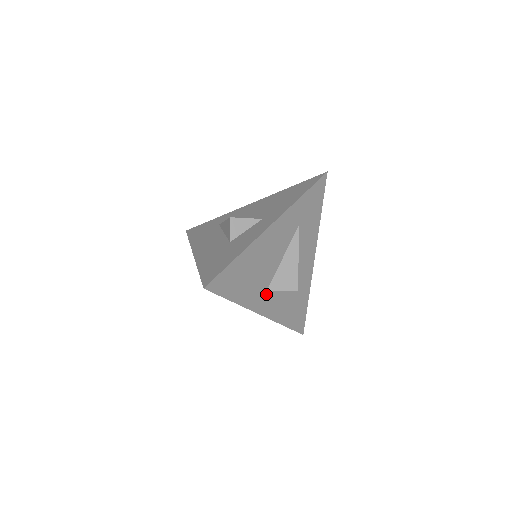
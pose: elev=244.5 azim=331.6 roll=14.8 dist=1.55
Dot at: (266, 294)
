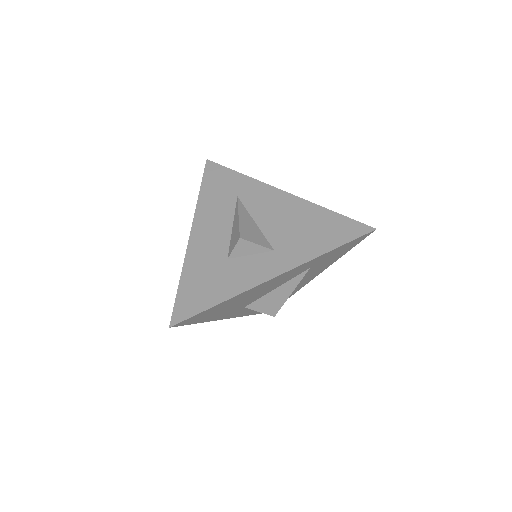
Dot at: (242, 308)
